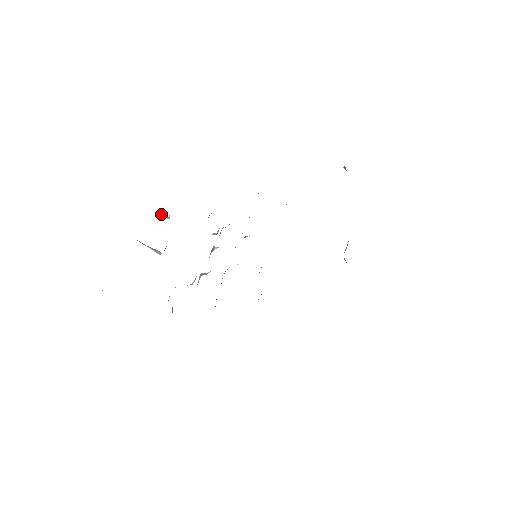
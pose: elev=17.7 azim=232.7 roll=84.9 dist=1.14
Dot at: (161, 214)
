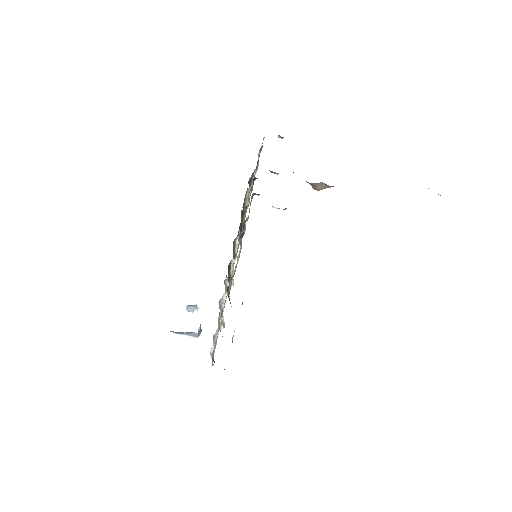
Dot at: (188, 307)
